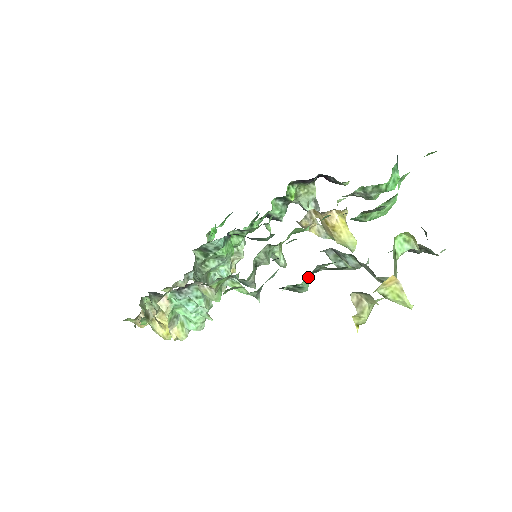
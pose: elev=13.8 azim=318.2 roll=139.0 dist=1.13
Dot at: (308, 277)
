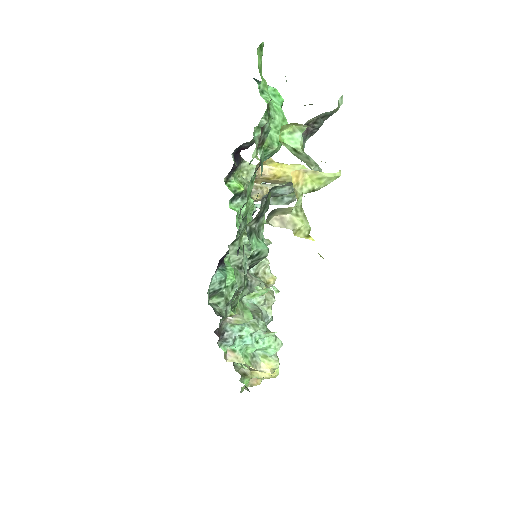
Dot at: (258, 240)
